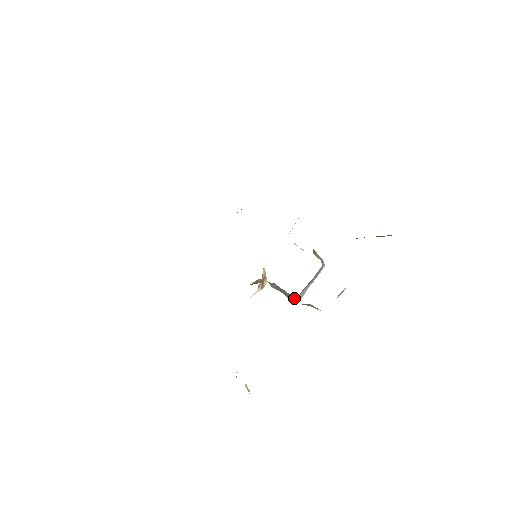
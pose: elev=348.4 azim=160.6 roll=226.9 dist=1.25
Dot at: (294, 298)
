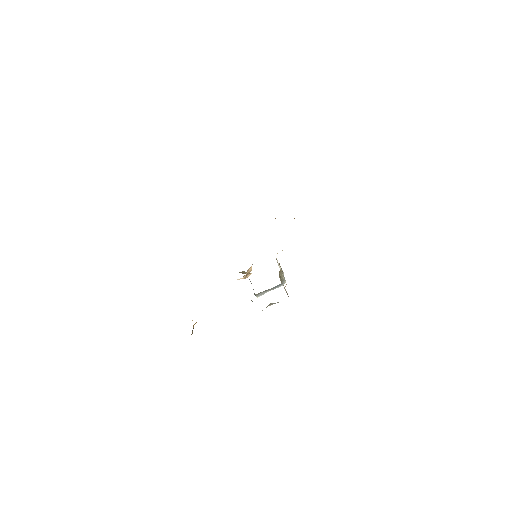
Dot at: (255, 294)
